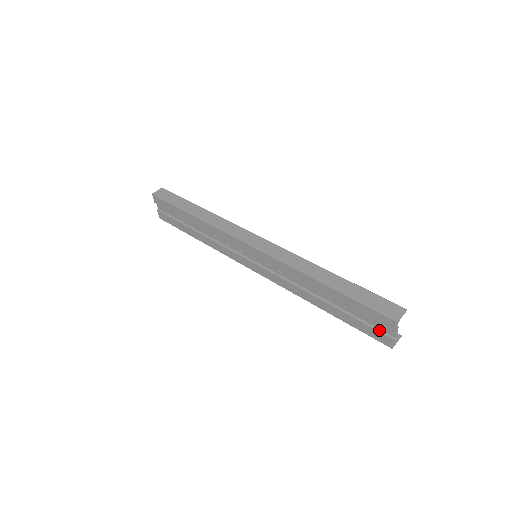
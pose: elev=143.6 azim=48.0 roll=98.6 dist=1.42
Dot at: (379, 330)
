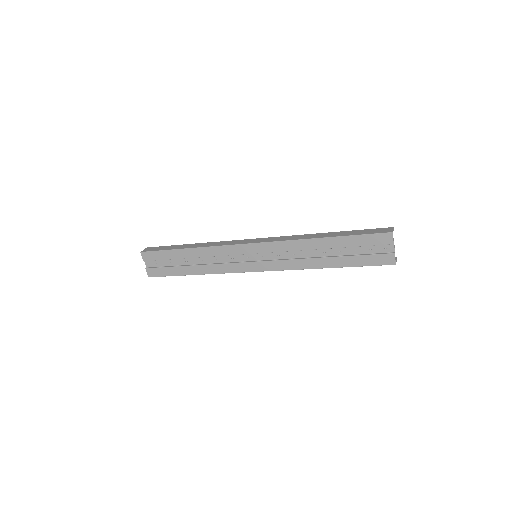
Dot at: (381, 253)
